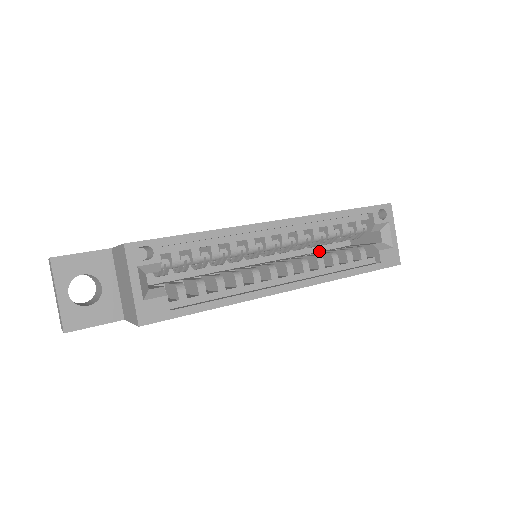
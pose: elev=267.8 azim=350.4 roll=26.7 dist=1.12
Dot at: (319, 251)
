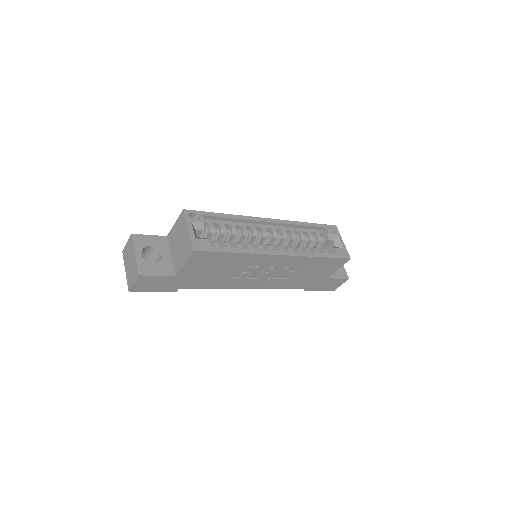
Dot at: occluded
